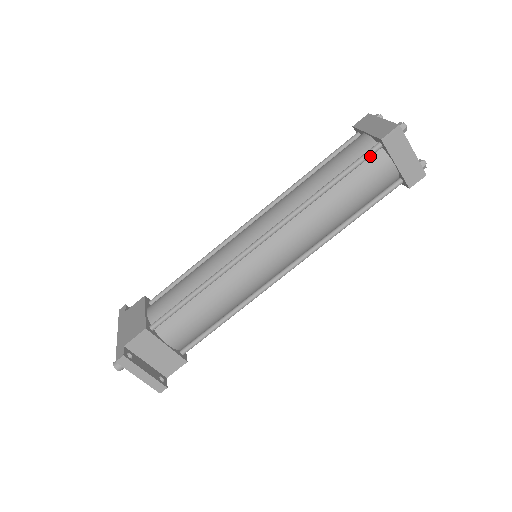
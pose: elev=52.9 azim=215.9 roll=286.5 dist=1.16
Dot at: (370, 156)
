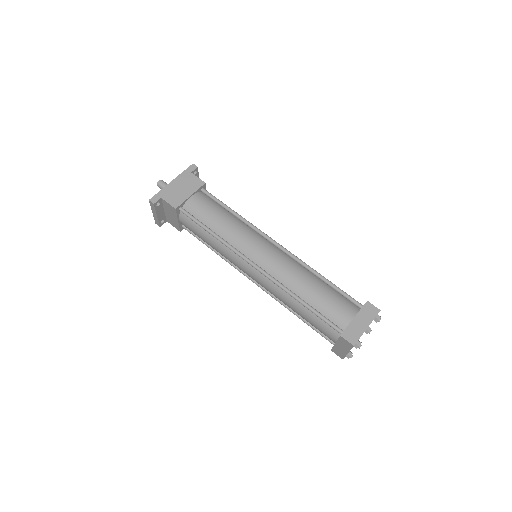
Dot at: (332, 327)
